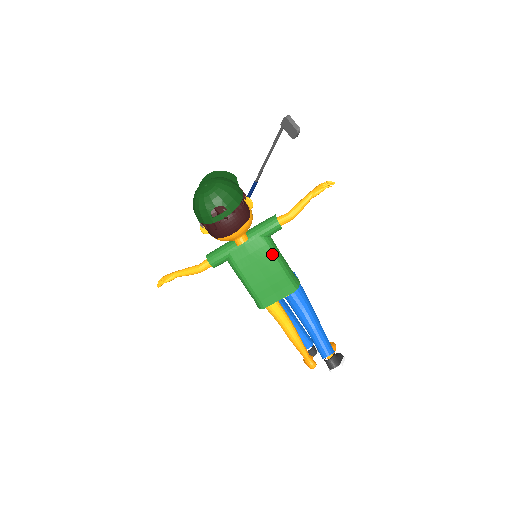
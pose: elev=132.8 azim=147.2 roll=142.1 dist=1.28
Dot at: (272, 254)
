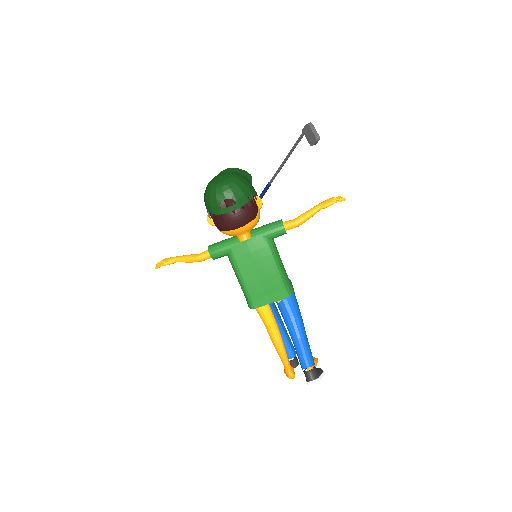
Dot at: (272, 256)
